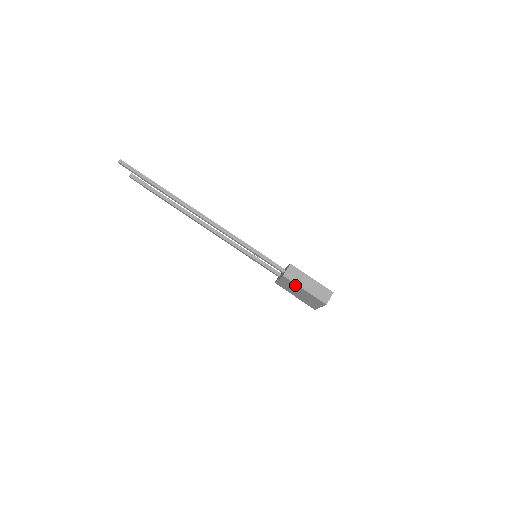
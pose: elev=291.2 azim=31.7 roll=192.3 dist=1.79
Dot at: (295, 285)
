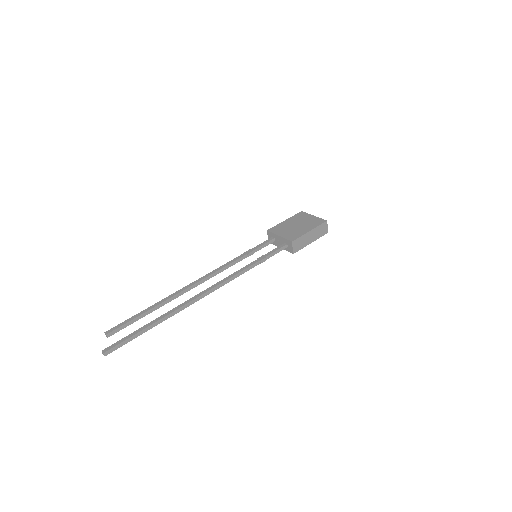
Dot at: occluded
